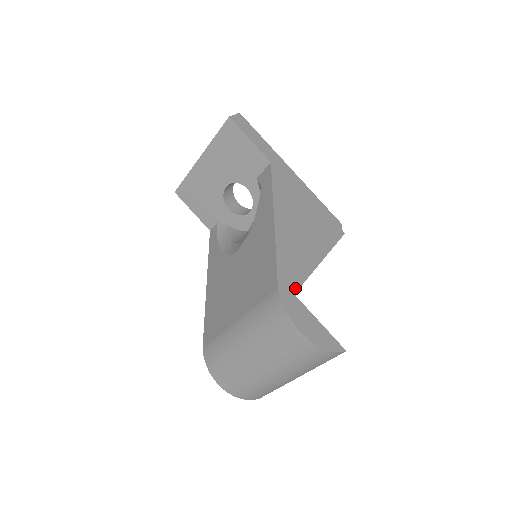
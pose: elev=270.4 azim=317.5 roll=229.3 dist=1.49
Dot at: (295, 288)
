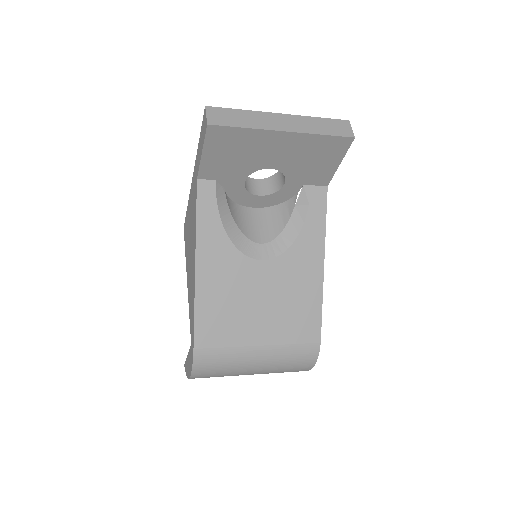
Dot at: occluded
